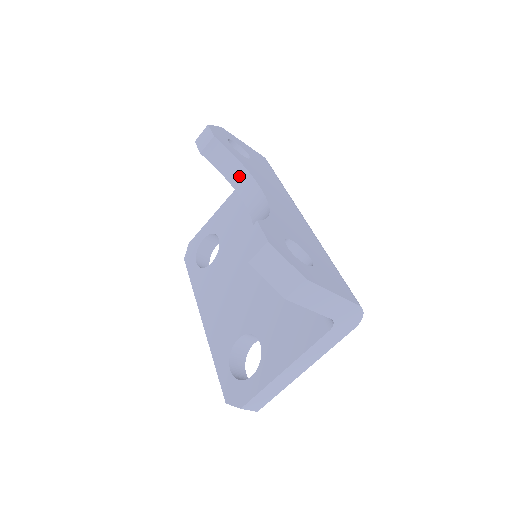
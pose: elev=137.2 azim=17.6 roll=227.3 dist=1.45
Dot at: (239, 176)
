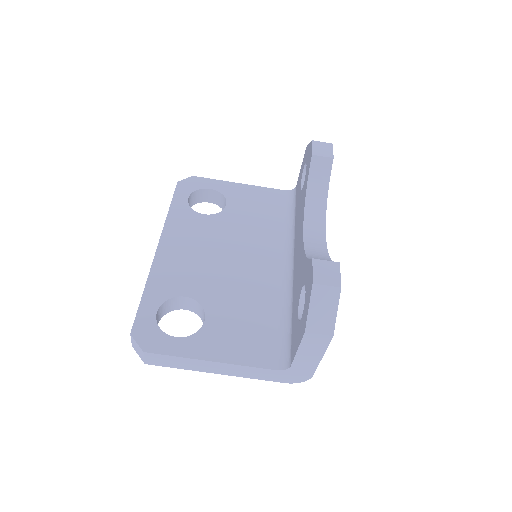
Dot at: (317, 201)
